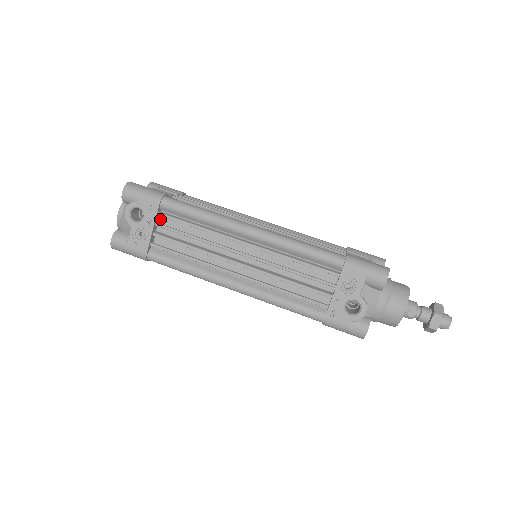
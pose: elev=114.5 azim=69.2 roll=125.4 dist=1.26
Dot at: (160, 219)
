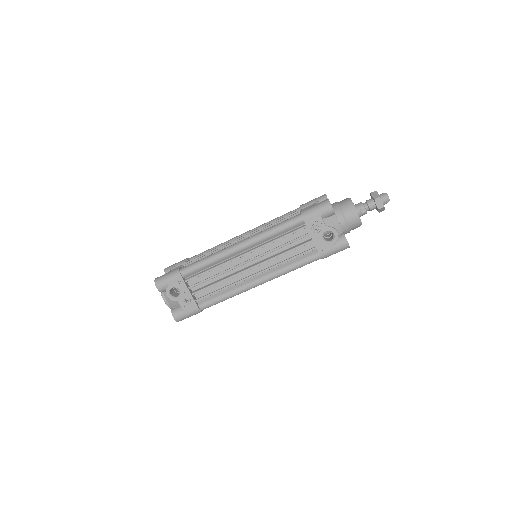
Dot at: (188, 283)
